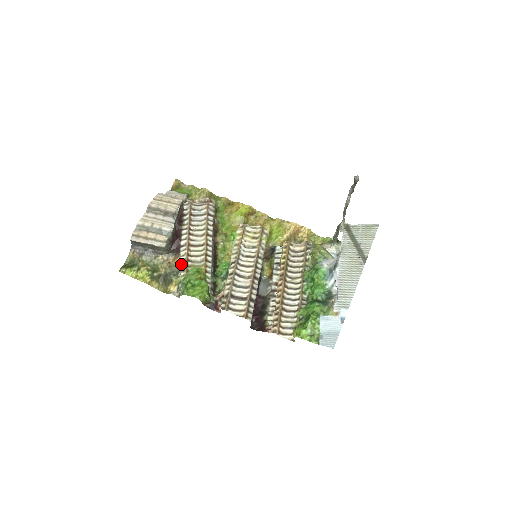
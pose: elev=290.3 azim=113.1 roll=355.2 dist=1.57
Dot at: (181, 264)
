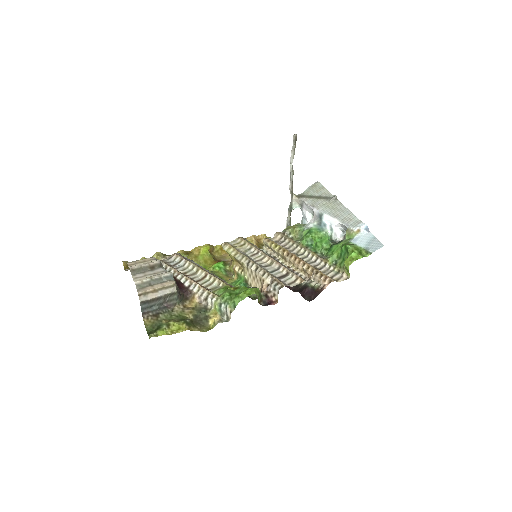
Dot at: (204, 295)
